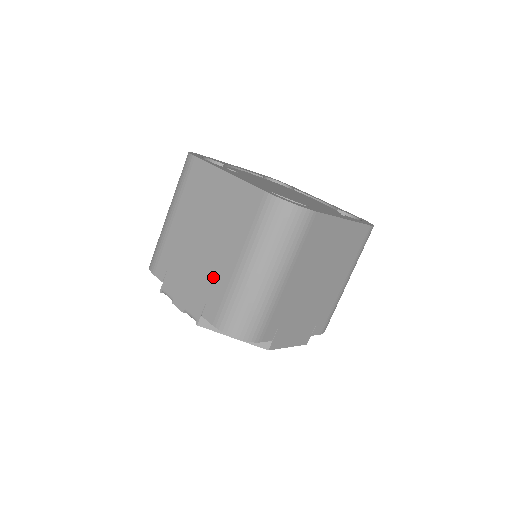
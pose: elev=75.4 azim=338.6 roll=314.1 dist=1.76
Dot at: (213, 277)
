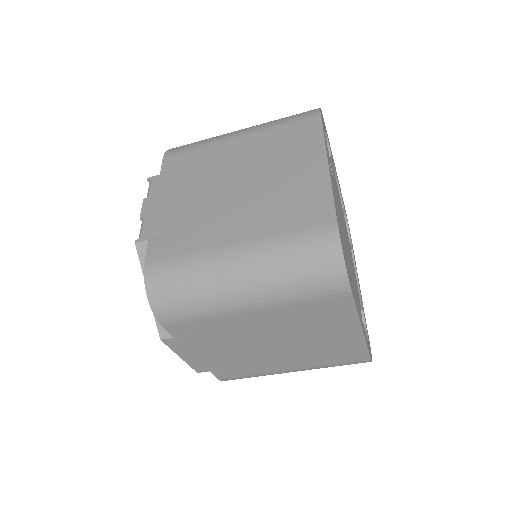
Dot at: (200, 225)
